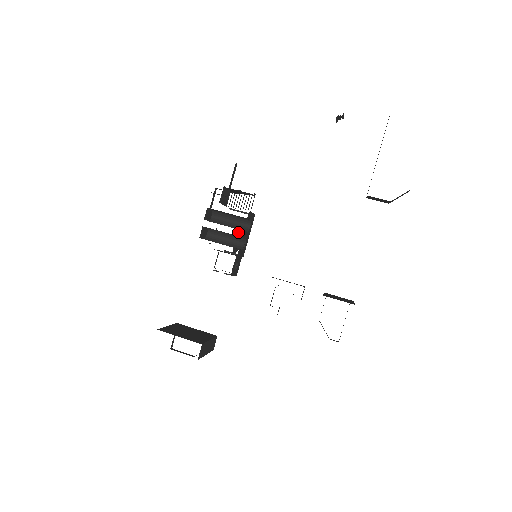
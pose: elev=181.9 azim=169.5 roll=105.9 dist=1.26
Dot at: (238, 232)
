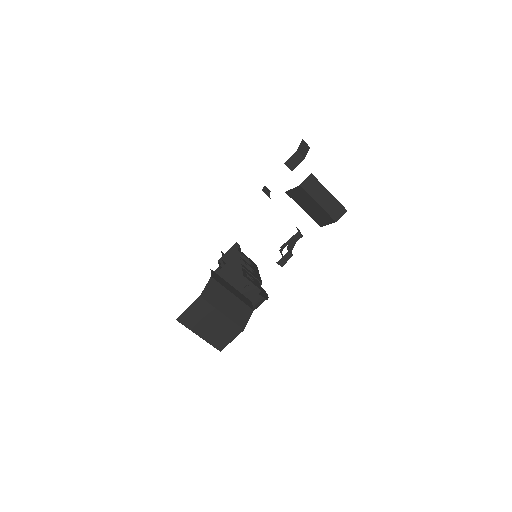
Dot at: occluded
